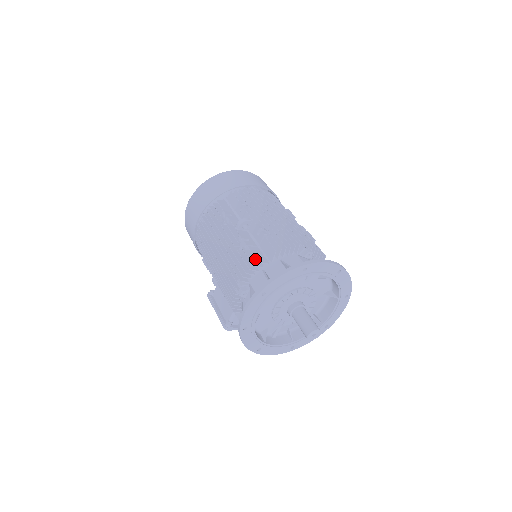
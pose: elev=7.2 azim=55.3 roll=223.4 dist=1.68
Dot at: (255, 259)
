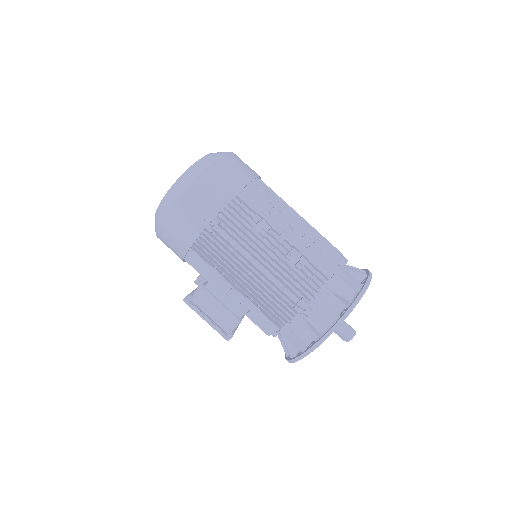
Dot at: (315, 275)
